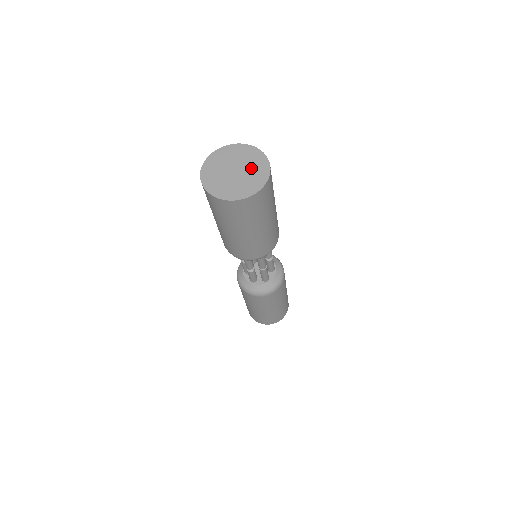
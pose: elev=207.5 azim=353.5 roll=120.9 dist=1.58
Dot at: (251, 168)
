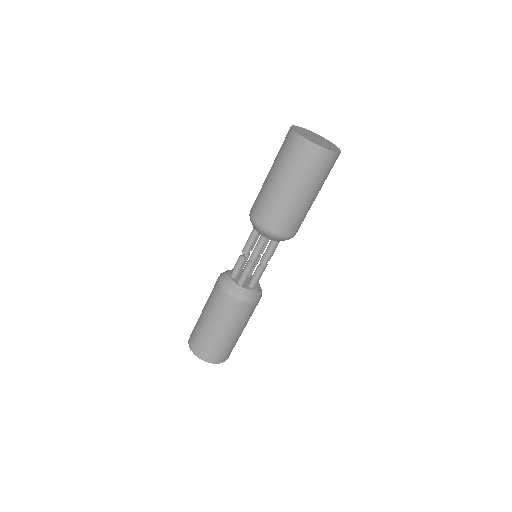
Dot at: (326, 145)
